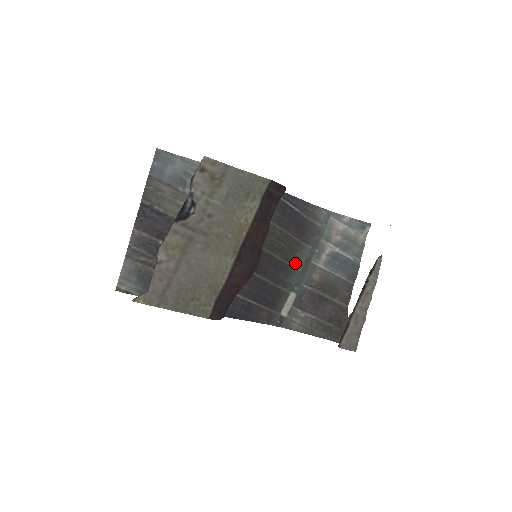
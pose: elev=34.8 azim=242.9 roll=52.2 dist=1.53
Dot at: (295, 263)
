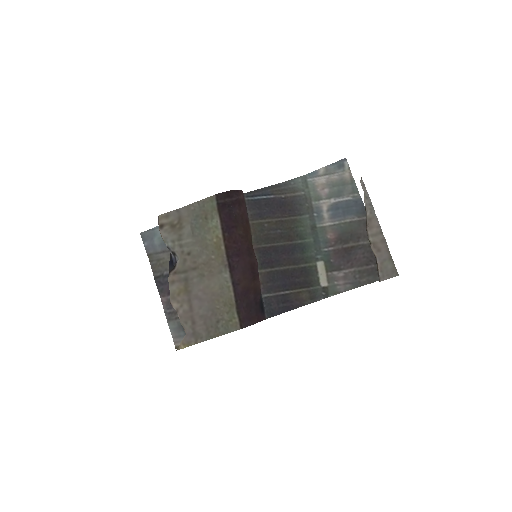
Dot at: (303, 237)
